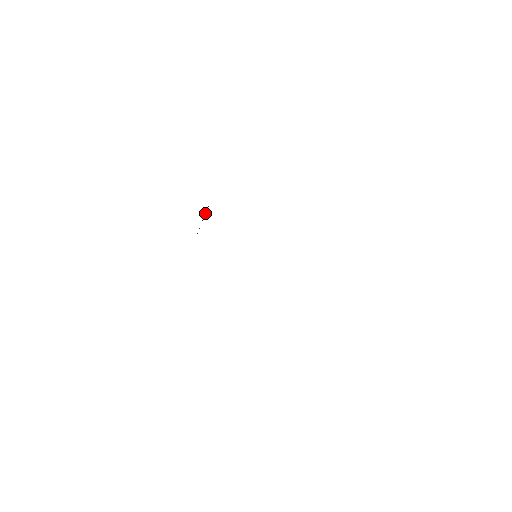
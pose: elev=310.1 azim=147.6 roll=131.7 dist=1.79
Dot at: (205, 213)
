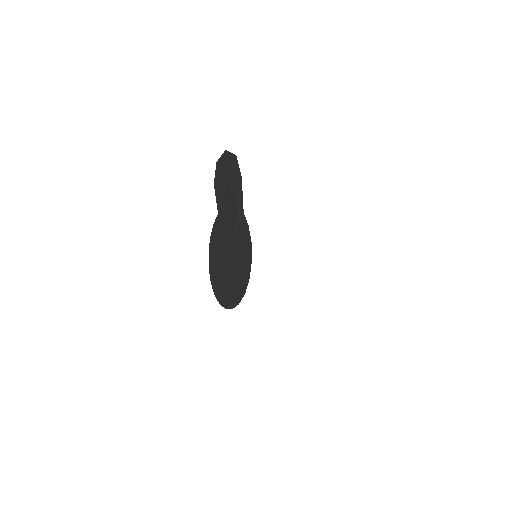
Dot at: (240, 196)
